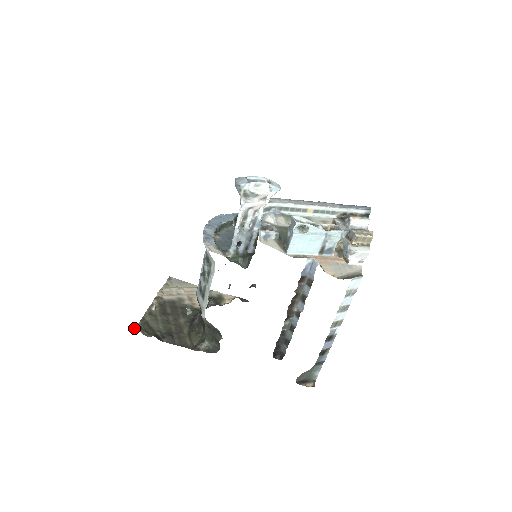
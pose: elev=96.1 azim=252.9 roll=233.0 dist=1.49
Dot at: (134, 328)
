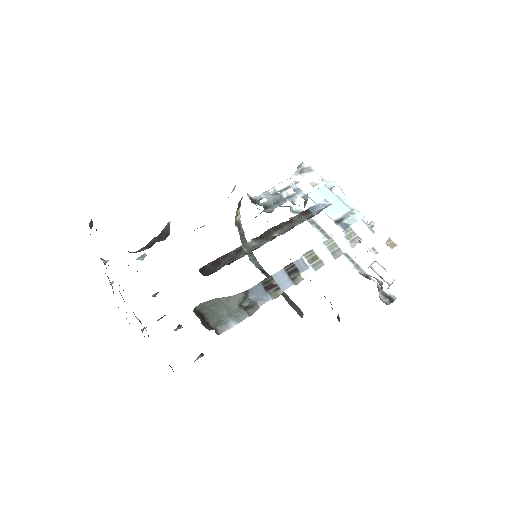
Dot at: occluded
